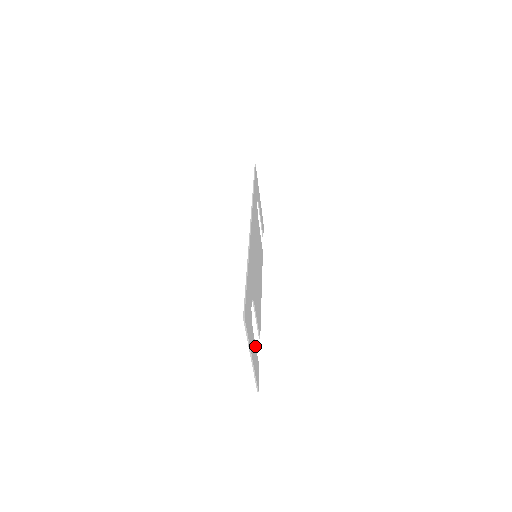
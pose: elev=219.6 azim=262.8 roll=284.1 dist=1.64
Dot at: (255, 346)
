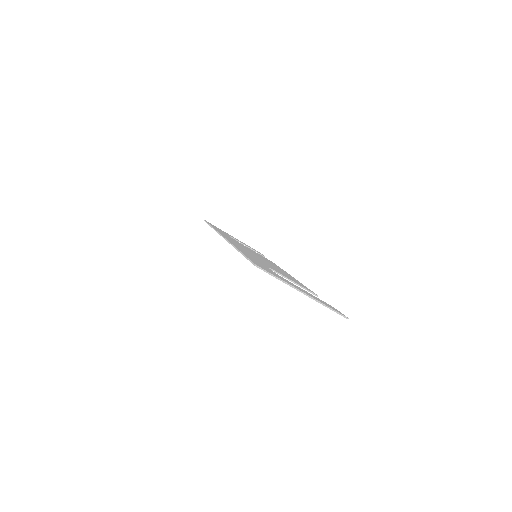
Dot at: occluded
